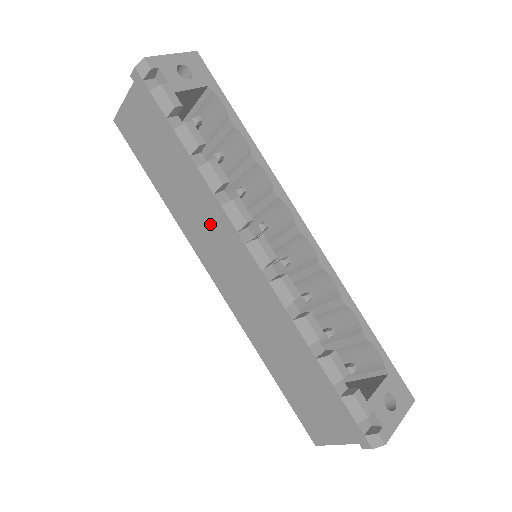
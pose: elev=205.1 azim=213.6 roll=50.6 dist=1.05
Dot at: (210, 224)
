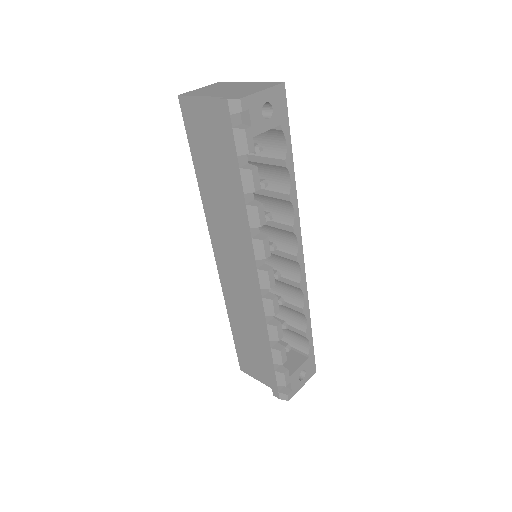
Dot at: (233, 231)
